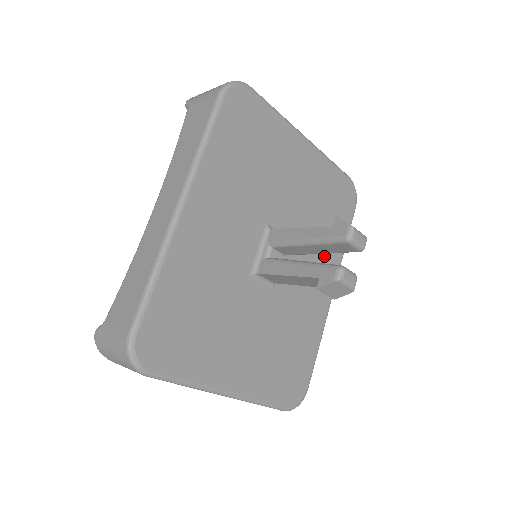
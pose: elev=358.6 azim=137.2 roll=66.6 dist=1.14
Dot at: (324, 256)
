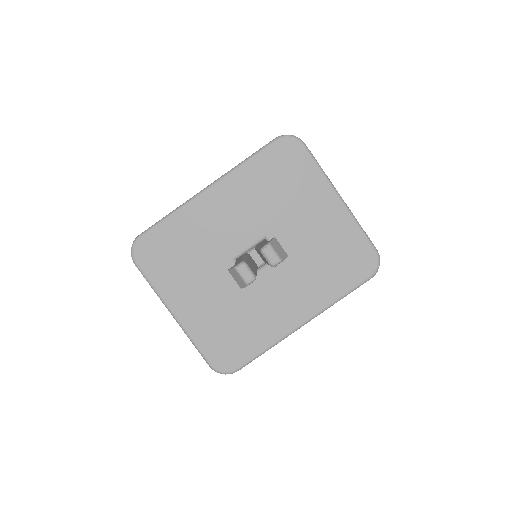
Dot at: (310, 291)
